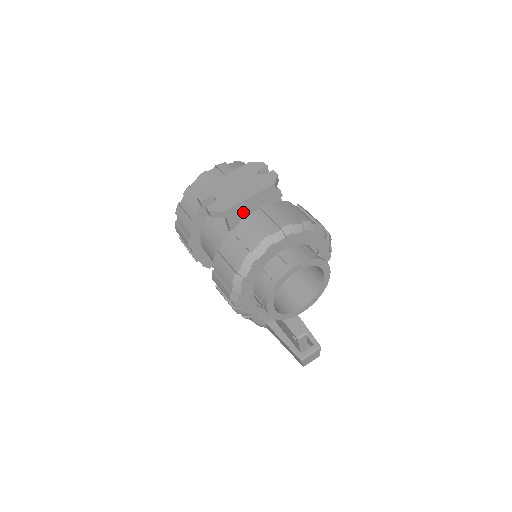
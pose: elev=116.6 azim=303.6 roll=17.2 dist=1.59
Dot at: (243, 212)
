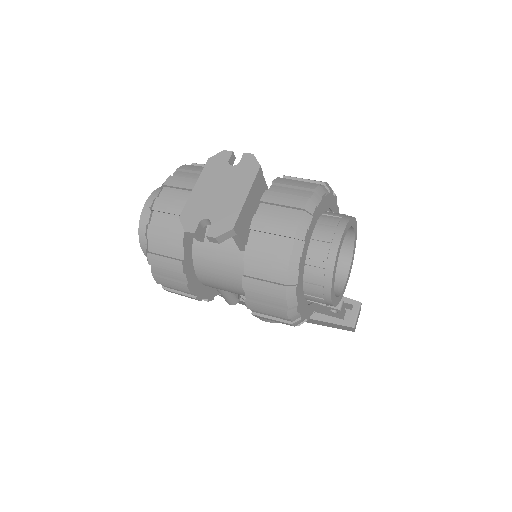
Dot at: (247, 217)
